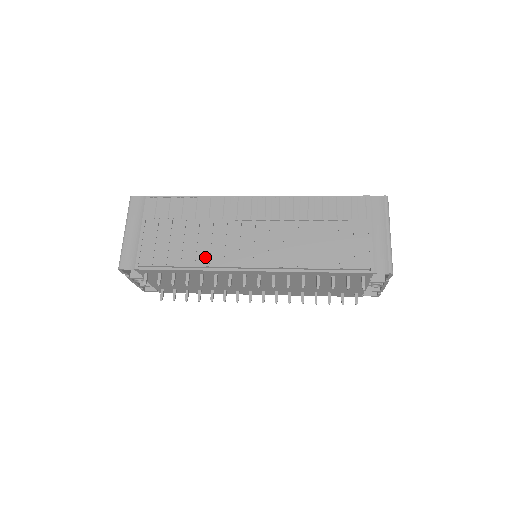
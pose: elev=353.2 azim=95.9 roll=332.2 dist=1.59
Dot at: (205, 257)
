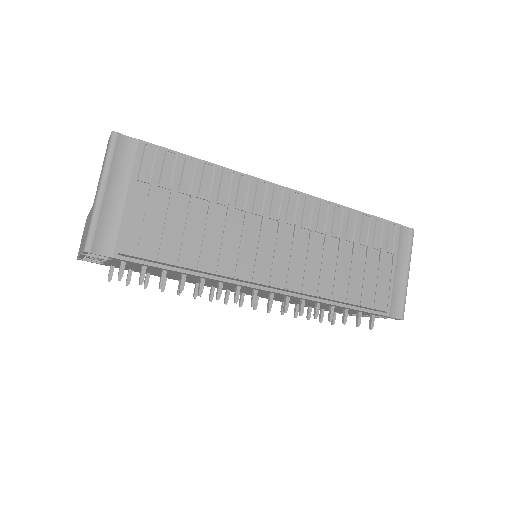
Dot at: (216, 260)
